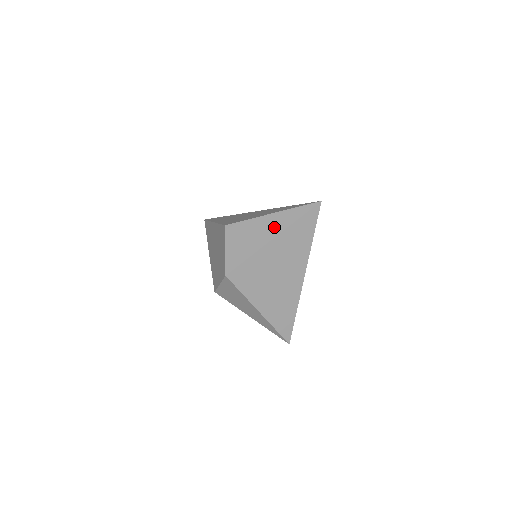
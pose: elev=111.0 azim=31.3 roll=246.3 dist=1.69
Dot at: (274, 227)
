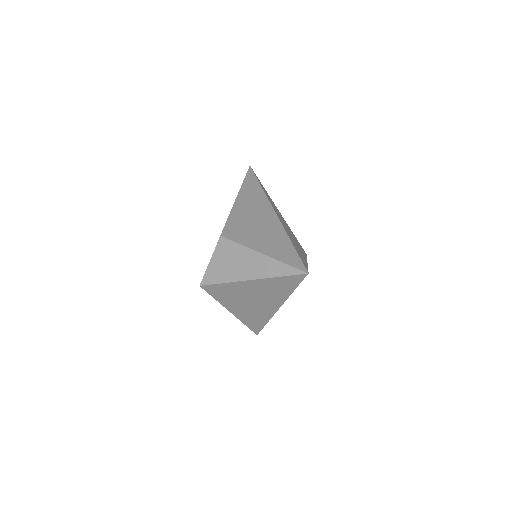
Dot at: (256, 269)
